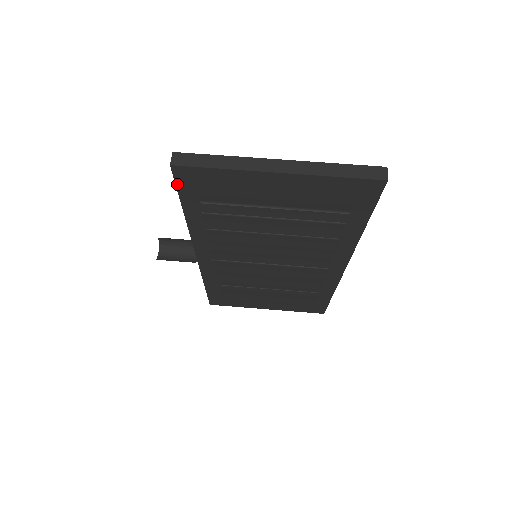
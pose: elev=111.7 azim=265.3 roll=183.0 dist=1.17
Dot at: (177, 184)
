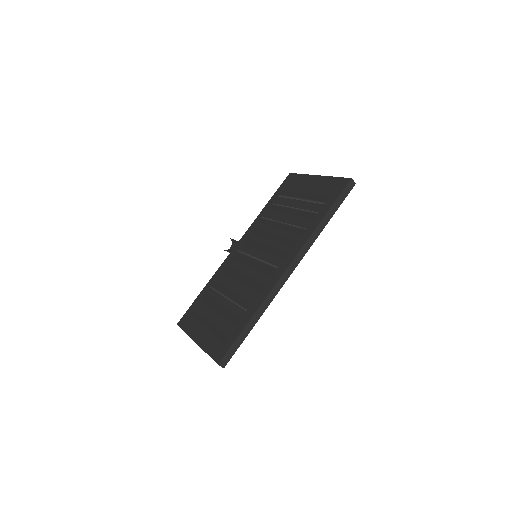
Dot at: (282, 184)
